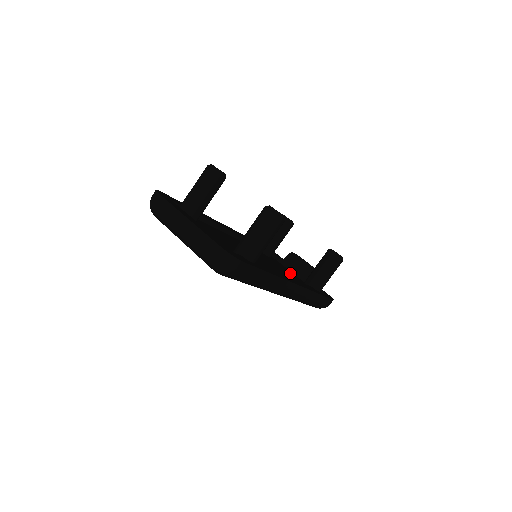
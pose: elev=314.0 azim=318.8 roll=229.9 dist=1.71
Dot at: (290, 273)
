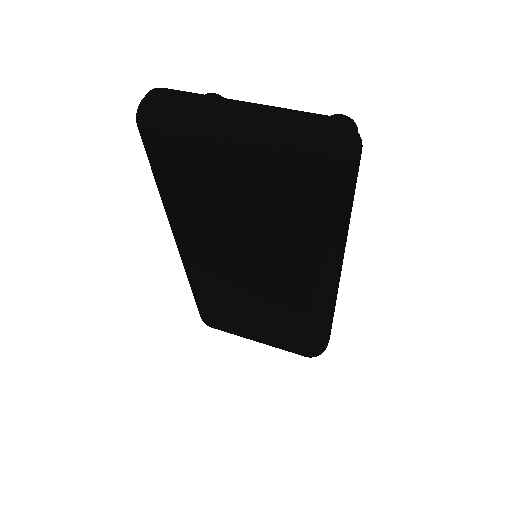
Dot at: occluded
